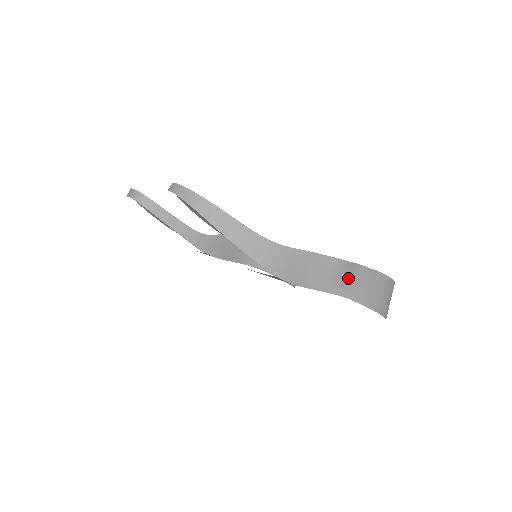
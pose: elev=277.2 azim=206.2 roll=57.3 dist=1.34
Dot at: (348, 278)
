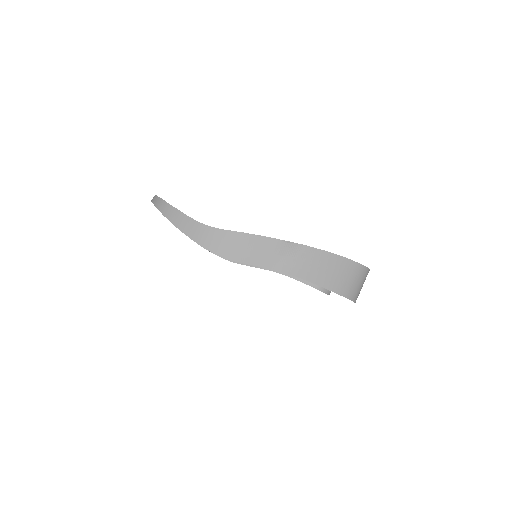
Dot at: (288, 256)
